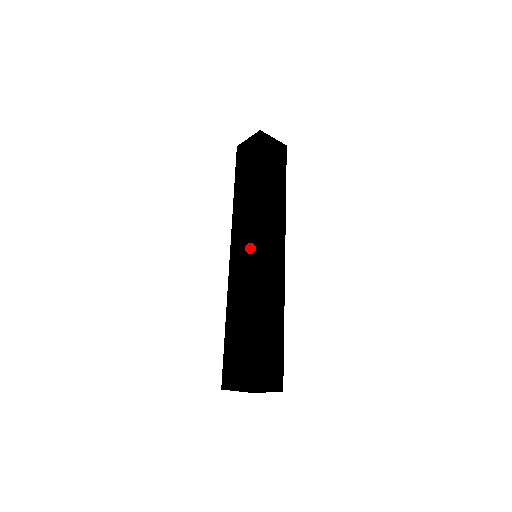
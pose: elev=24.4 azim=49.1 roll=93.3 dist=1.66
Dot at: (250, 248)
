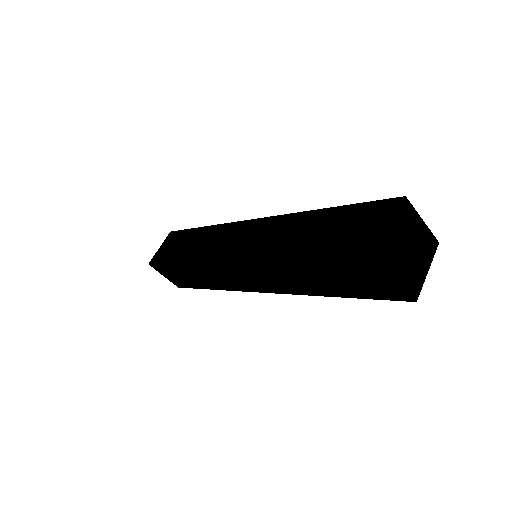
Dot at: (249, 226)
